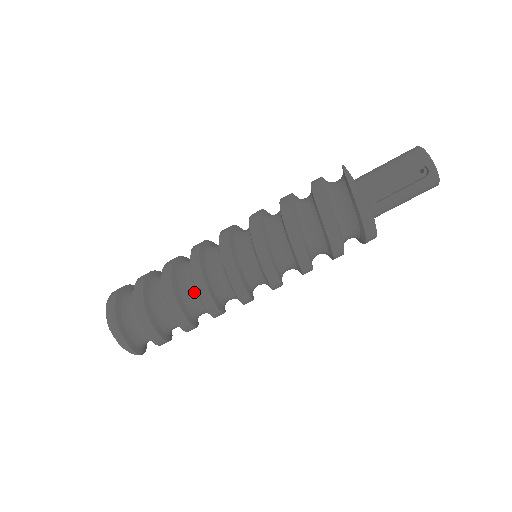
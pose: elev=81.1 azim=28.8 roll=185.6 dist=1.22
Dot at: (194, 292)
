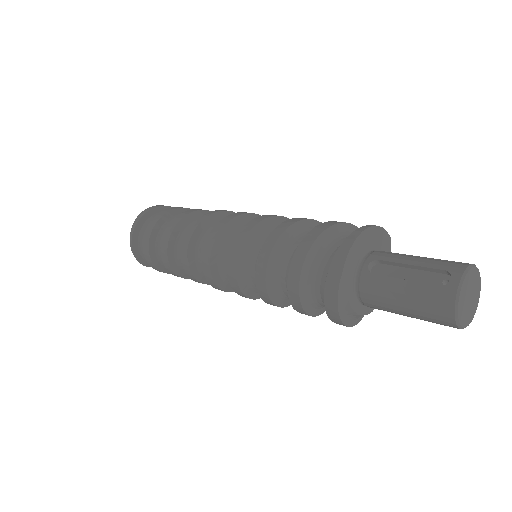
Dot at: occluded
